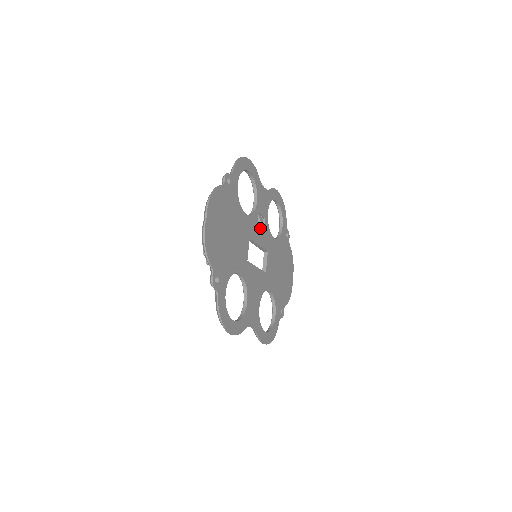
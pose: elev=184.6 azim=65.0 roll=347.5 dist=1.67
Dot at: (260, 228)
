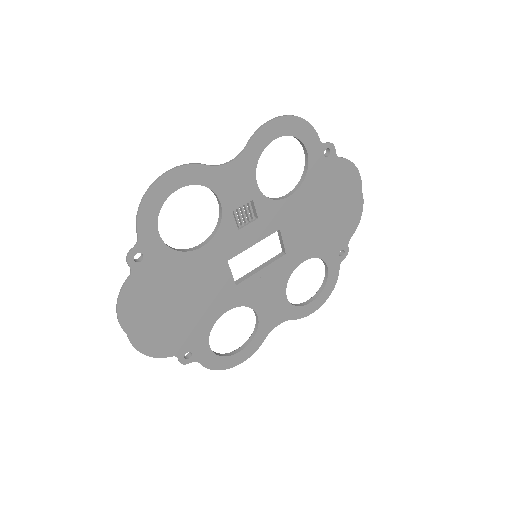
Dot at: (249, 219)
